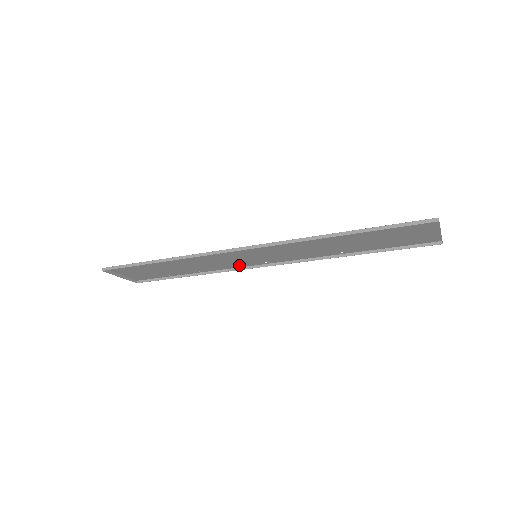
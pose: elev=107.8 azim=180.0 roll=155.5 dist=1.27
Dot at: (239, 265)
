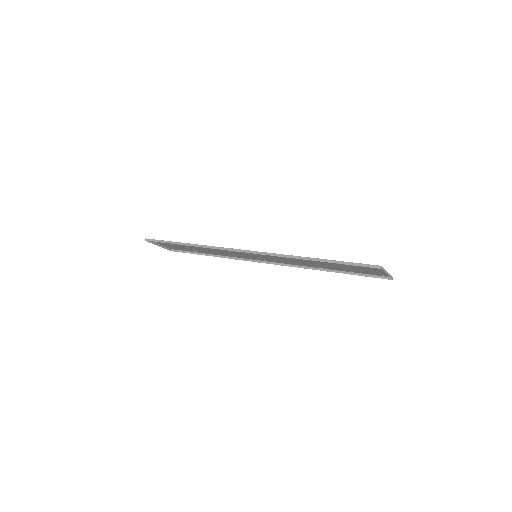
Dot at: (245, 257)
